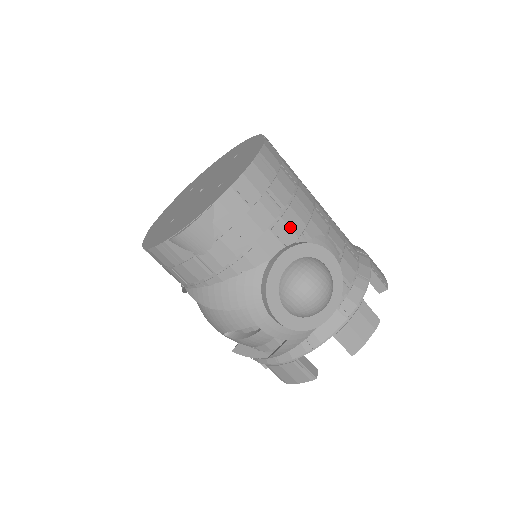
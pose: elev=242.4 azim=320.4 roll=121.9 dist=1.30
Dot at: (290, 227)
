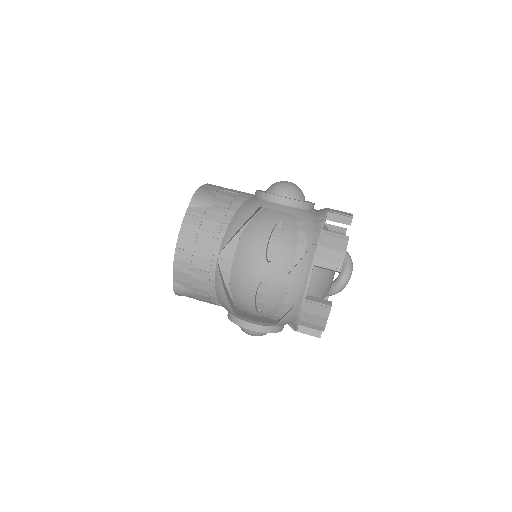
Dot at: occluded
